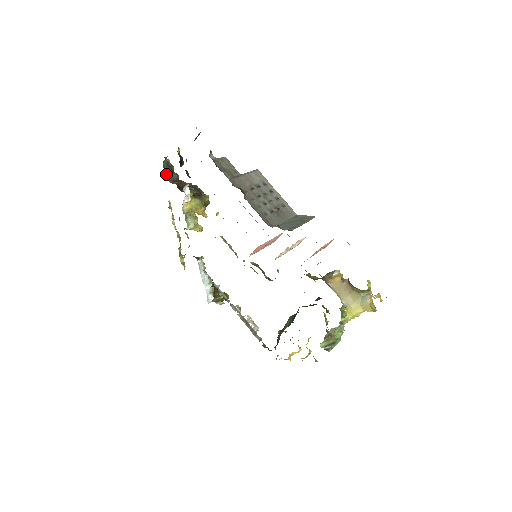
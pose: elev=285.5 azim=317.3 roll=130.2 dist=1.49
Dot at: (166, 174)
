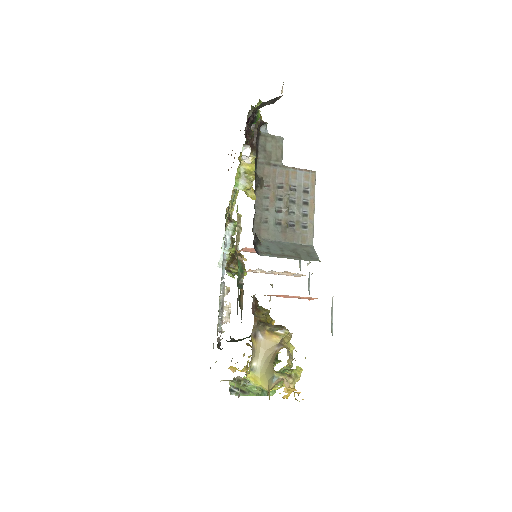
Dot at: occluded
